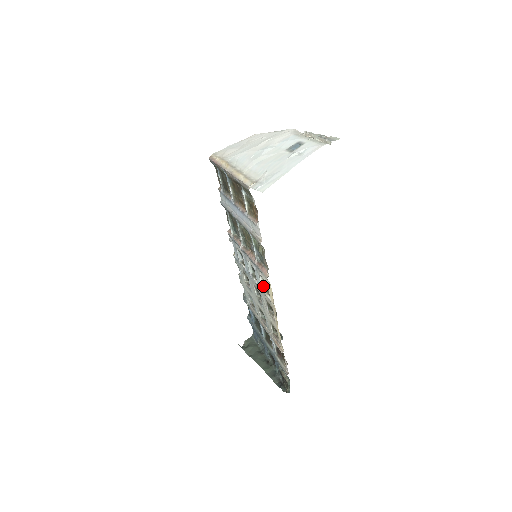
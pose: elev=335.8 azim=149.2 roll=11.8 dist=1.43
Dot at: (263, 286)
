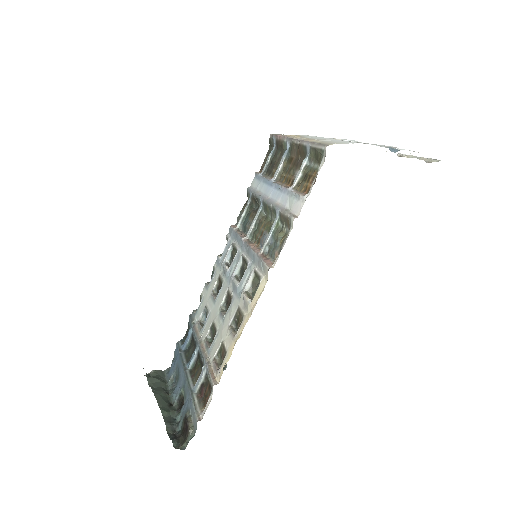
Dot at: (247, 288)
